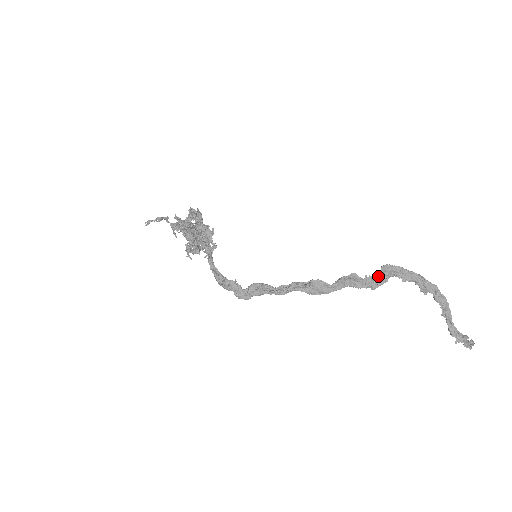
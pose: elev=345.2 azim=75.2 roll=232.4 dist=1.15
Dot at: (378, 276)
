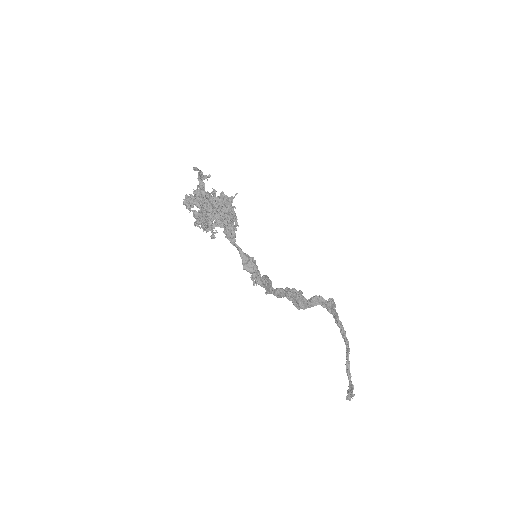
Dot at: (332, 303)
